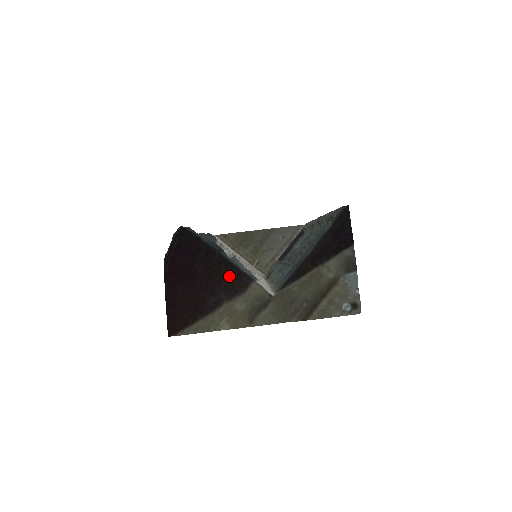
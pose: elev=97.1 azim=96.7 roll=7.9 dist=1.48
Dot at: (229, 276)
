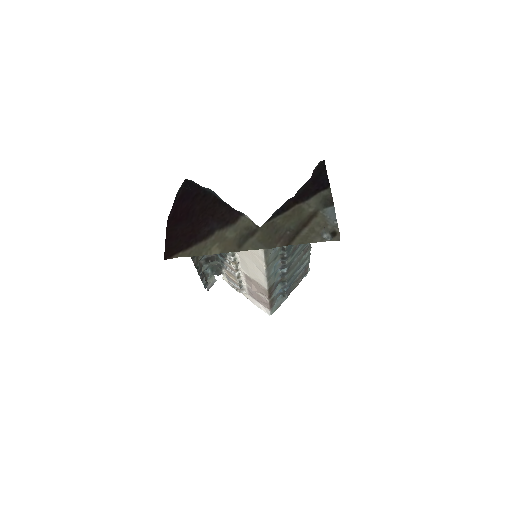
Dot at: (222, 211)
